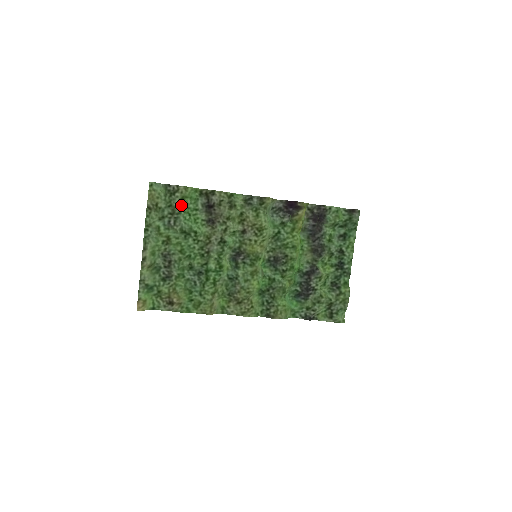
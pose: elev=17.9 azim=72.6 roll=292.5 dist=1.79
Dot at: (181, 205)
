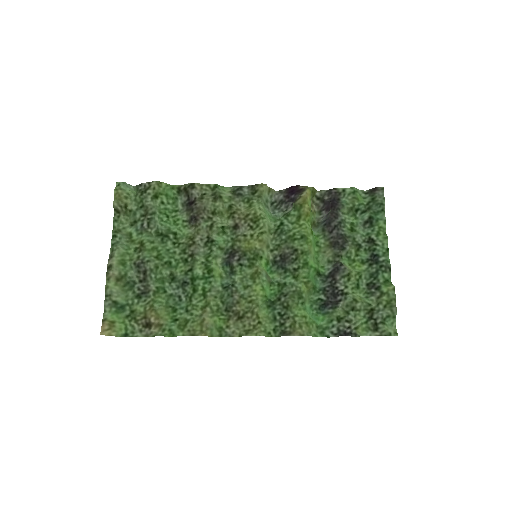
Dot at: (155, 204)
